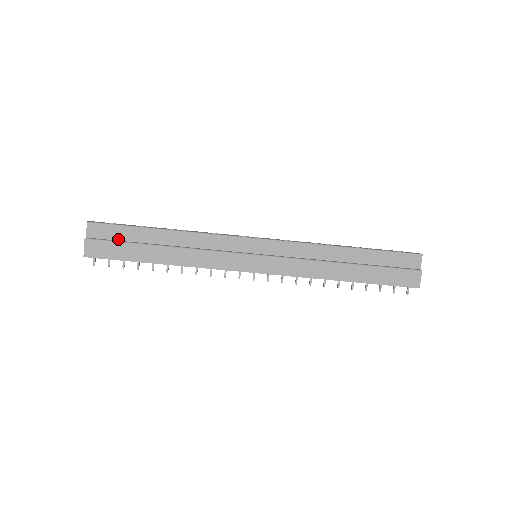
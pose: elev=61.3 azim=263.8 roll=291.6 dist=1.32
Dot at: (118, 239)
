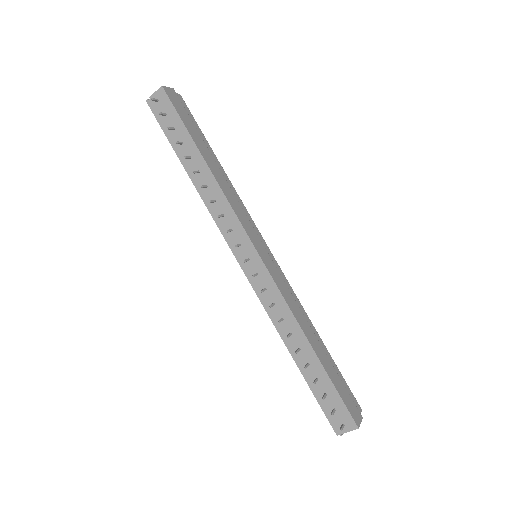
Dot at: occluded
